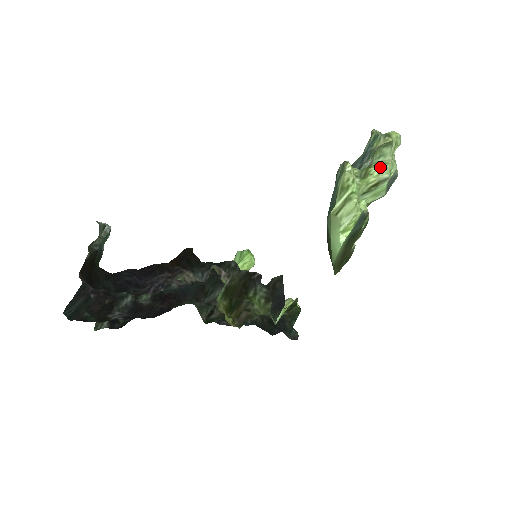
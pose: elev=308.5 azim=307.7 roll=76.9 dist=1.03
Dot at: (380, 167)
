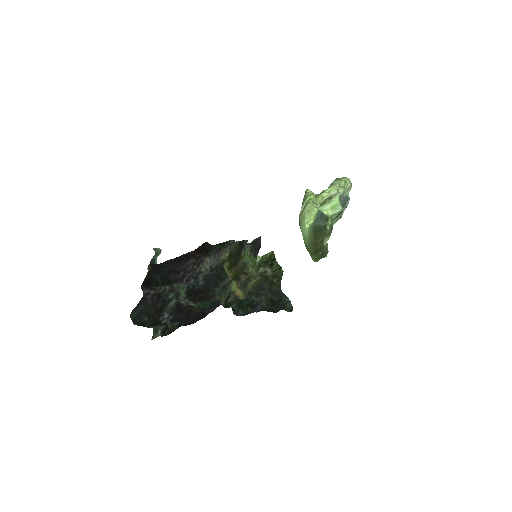
Dot at: (330, 188)
